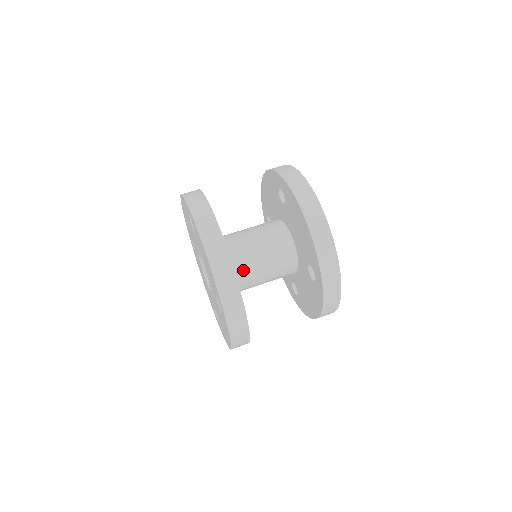
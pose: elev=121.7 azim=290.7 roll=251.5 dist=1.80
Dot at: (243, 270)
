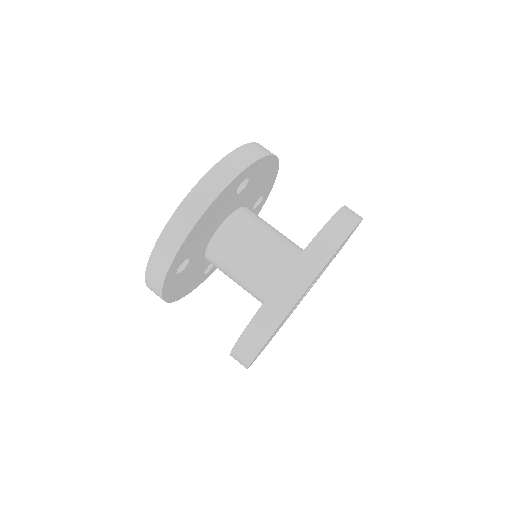
Dot at: (221, 253)
